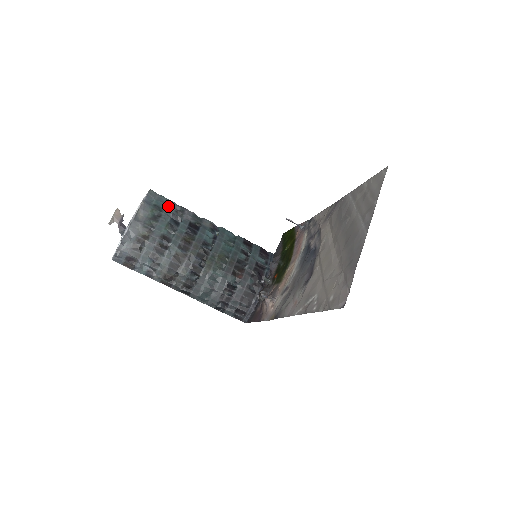
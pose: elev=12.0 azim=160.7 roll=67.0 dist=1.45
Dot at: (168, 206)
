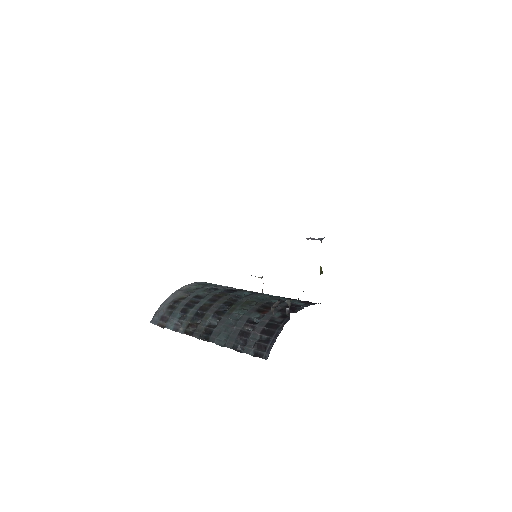
Dot at: (216, 285)
